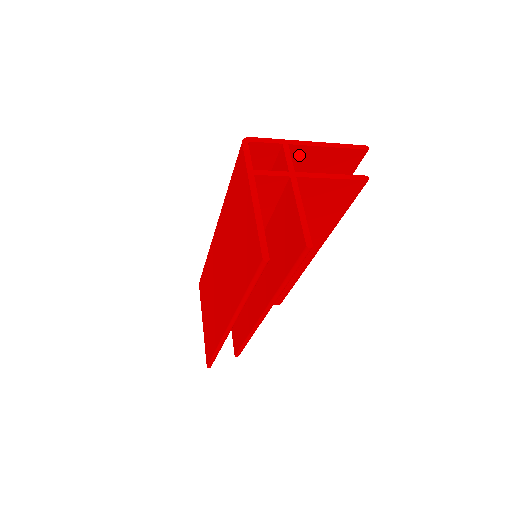
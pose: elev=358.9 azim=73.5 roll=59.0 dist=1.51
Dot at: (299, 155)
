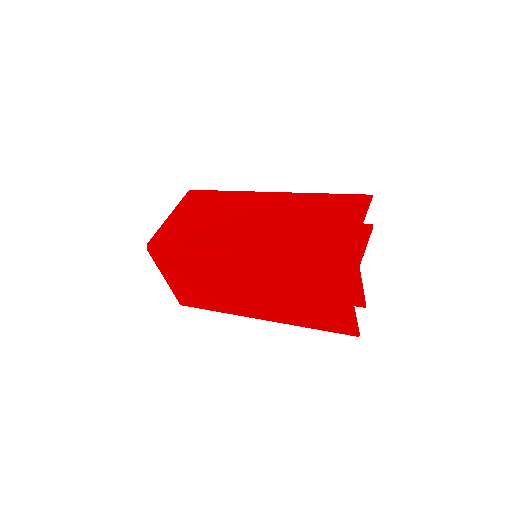
Dot at: occluded
